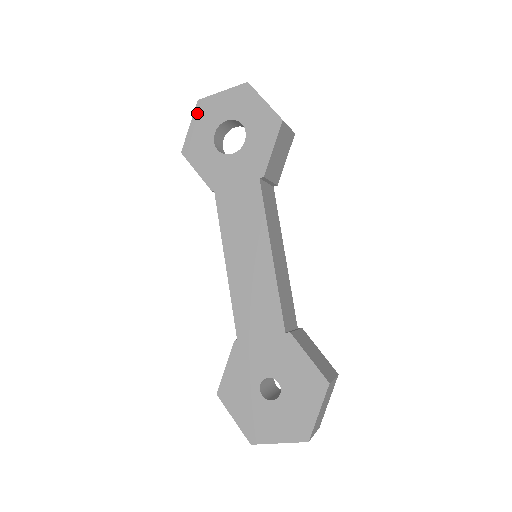
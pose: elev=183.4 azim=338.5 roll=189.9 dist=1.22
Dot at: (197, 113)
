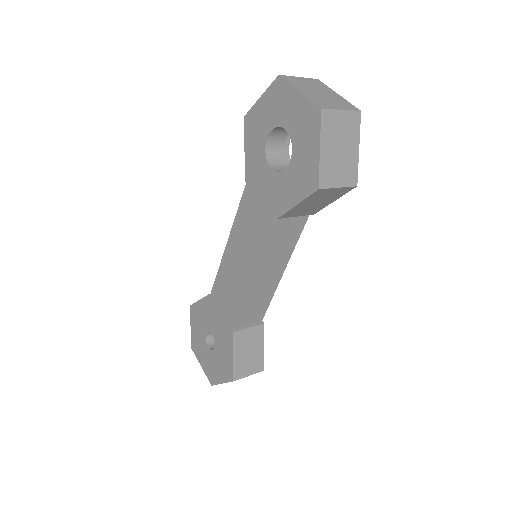
Dot at: (271, 90)
